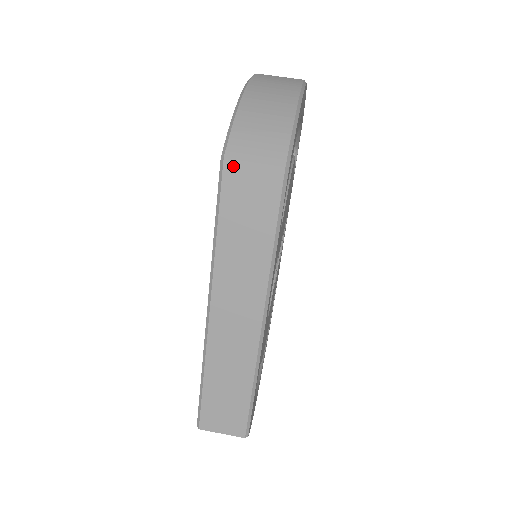
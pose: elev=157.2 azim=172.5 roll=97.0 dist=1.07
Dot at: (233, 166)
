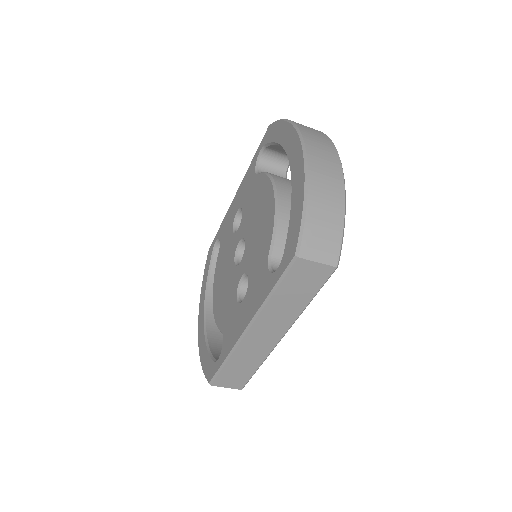
Dot at: (302, 262)
